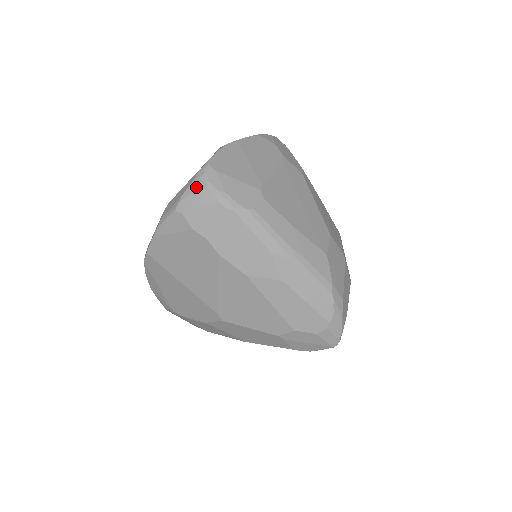
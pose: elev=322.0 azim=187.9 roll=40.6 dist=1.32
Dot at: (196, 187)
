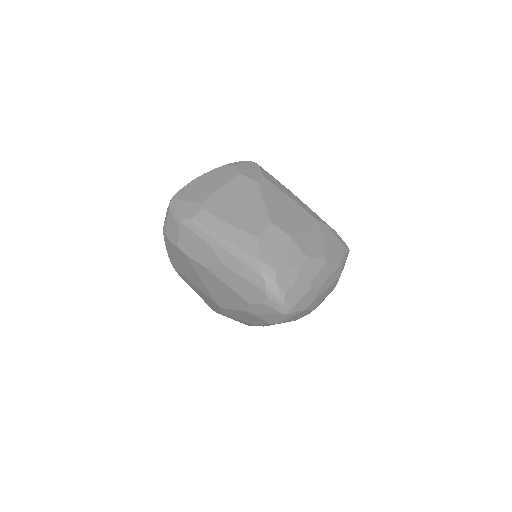
Dot at: (167, 214)
